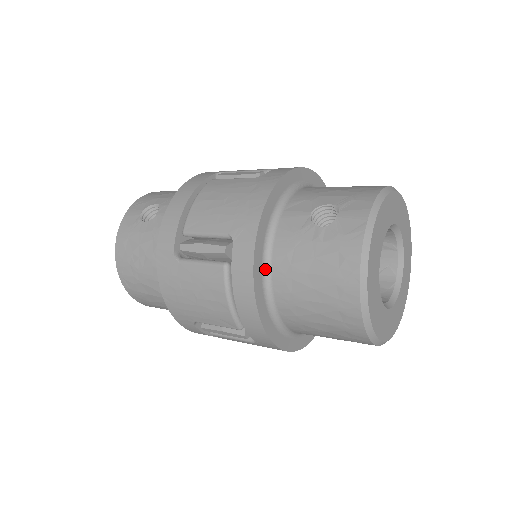
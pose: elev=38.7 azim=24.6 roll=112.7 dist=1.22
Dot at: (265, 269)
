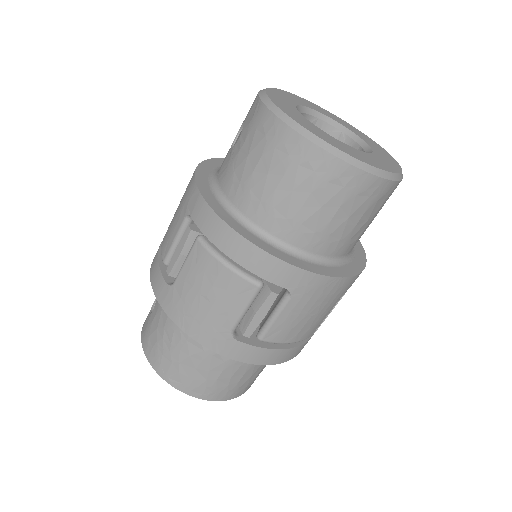
Dot at: (229, 210)
